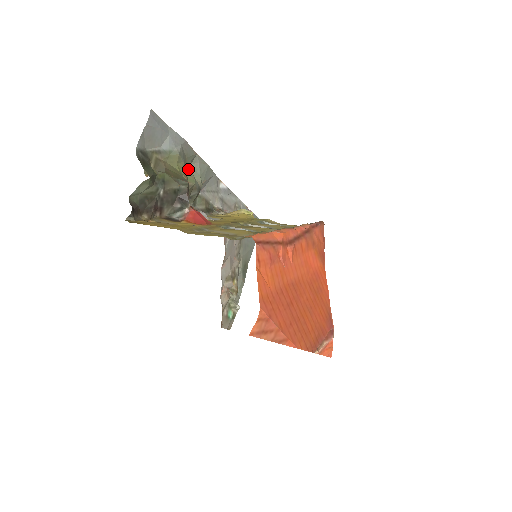
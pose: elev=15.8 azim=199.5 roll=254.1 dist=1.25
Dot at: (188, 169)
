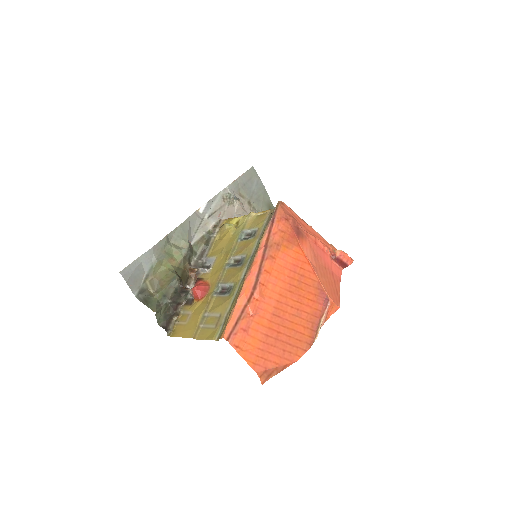
Dot at: (171, 251)
